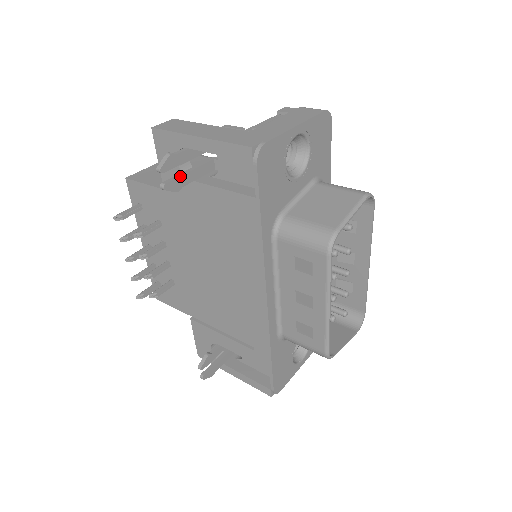
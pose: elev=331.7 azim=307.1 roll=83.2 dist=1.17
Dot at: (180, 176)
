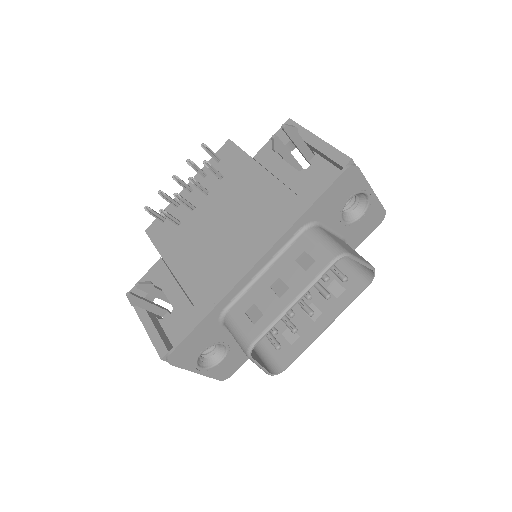
Dot at: (285, 146)
